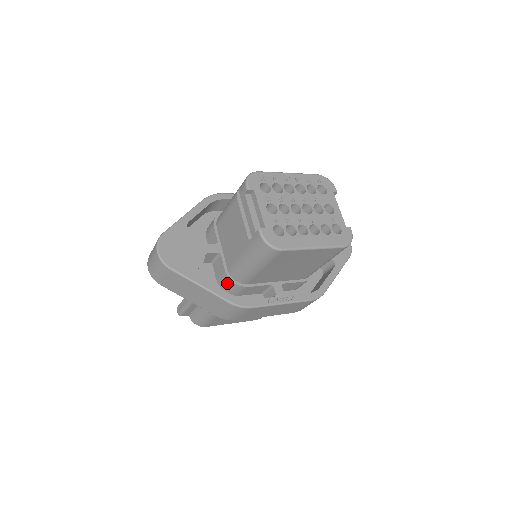
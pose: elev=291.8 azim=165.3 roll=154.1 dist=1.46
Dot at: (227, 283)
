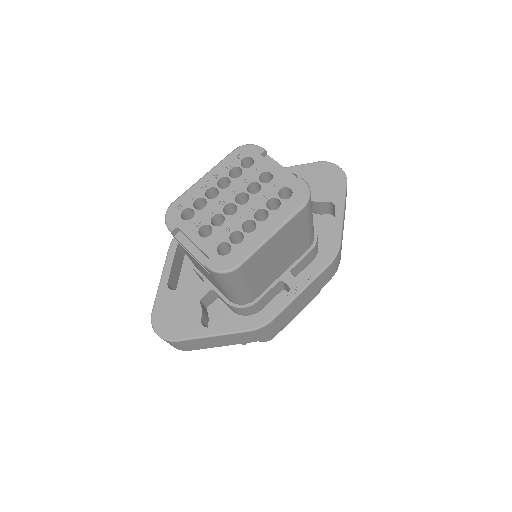
Dot at: (238, 311)
